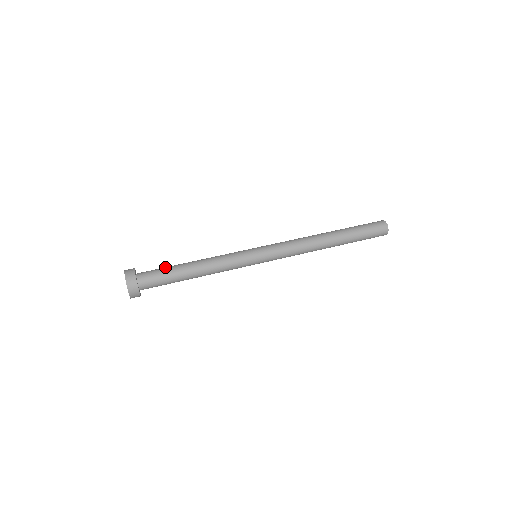
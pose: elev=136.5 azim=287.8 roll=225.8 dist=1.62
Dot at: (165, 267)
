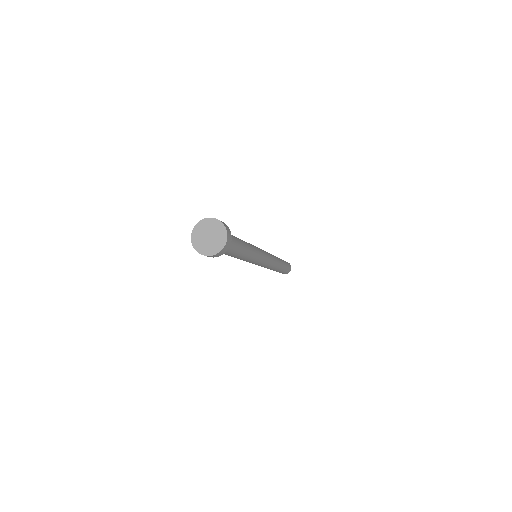
Dot at: occluded
